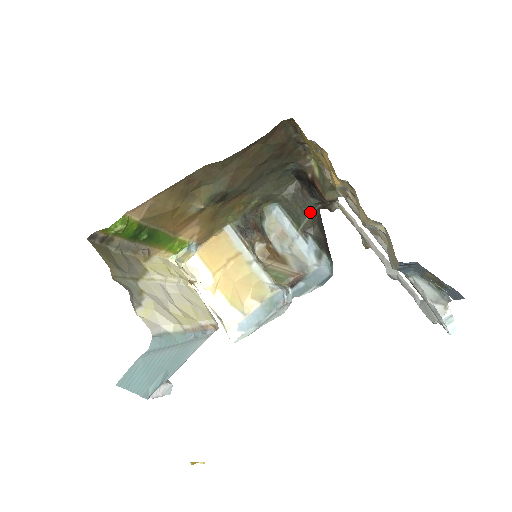
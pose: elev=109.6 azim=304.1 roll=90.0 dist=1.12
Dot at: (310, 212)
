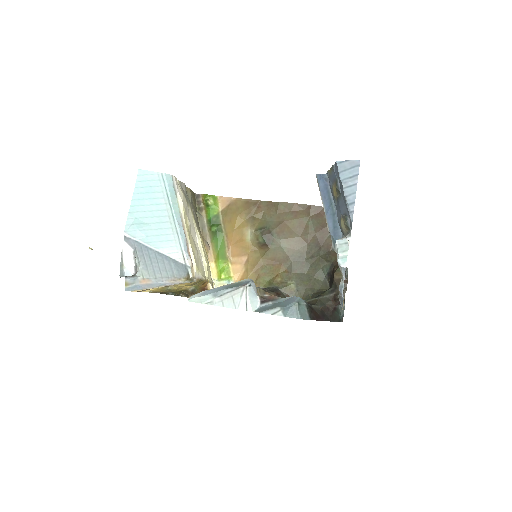
Dot at: (321, 296)
